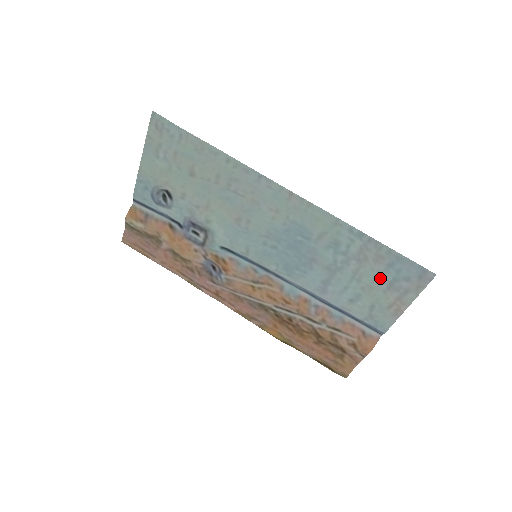
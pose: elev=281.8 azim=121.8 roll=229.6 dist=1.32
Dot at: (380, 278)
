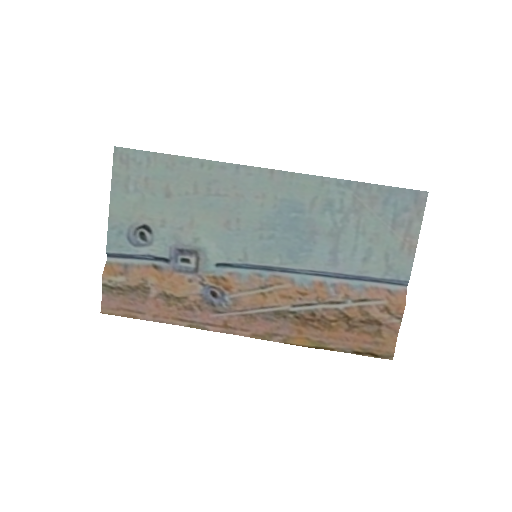
Dot at: (382, 220)
